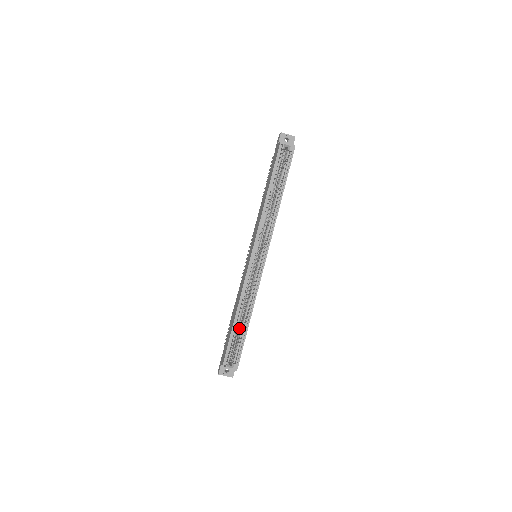
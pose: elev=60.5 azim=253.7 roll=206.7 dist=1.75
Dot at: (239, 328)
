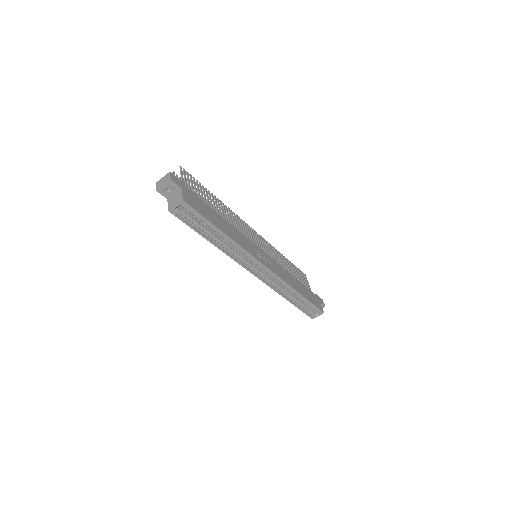
Dot at: (298, 297)
